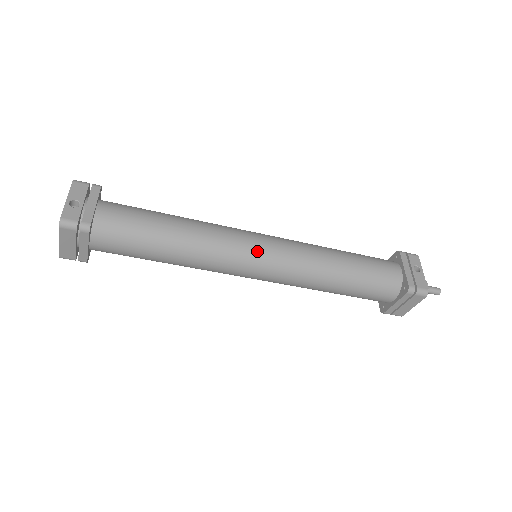
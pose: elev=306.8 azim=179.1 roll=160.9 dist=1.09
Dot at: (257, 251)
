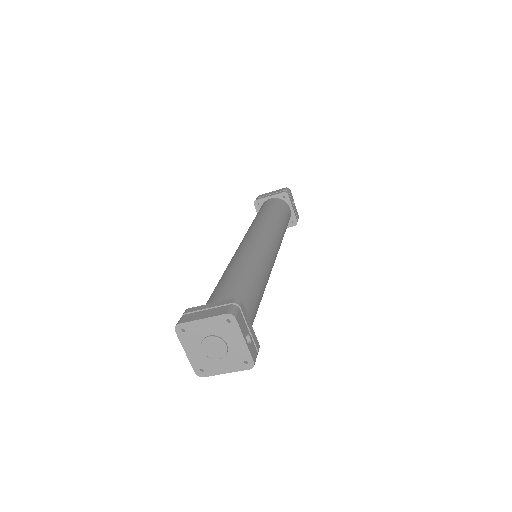
Dot at: (274, 262)
